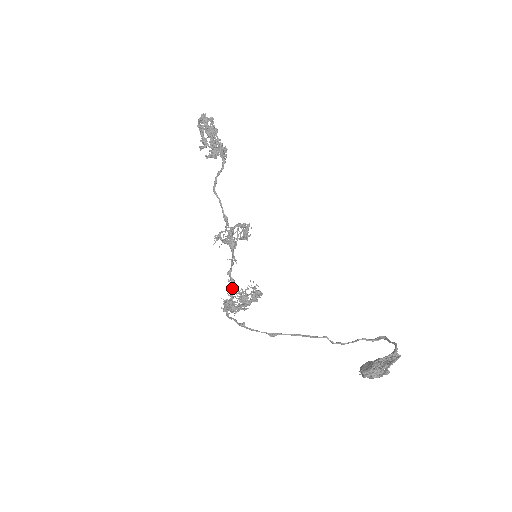
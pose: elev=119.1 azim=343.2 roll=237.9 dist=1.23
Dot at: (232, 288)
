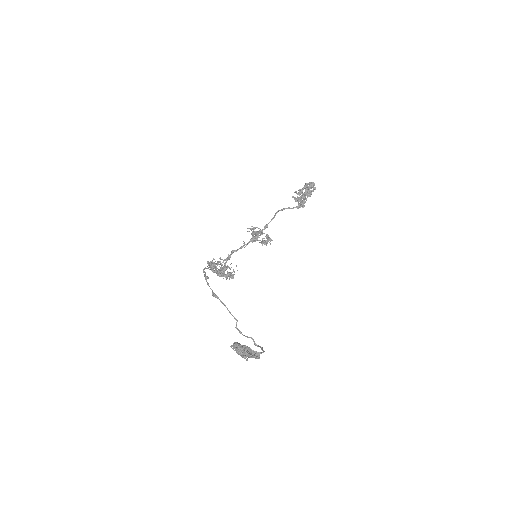
Dot at: (224, 260)
